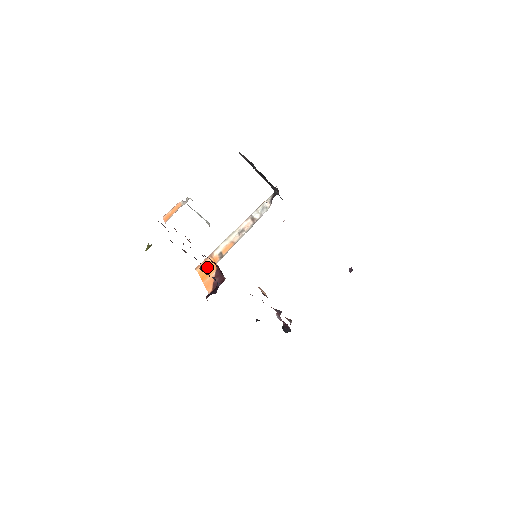
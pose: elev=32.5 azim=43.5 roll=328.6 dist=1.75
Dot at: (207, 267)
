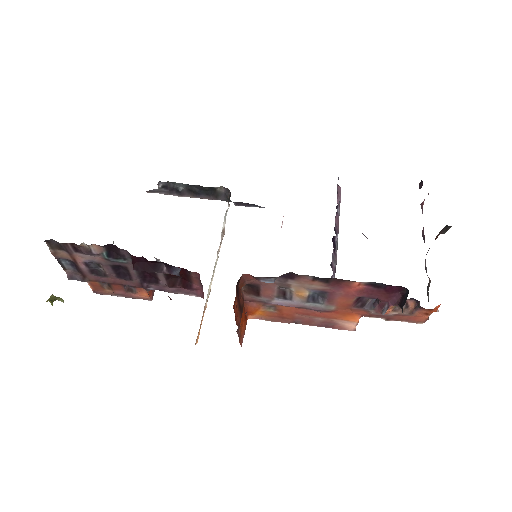
Dot at: occluded
